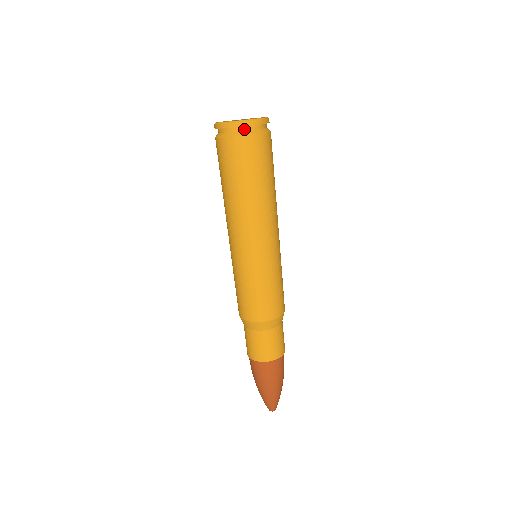
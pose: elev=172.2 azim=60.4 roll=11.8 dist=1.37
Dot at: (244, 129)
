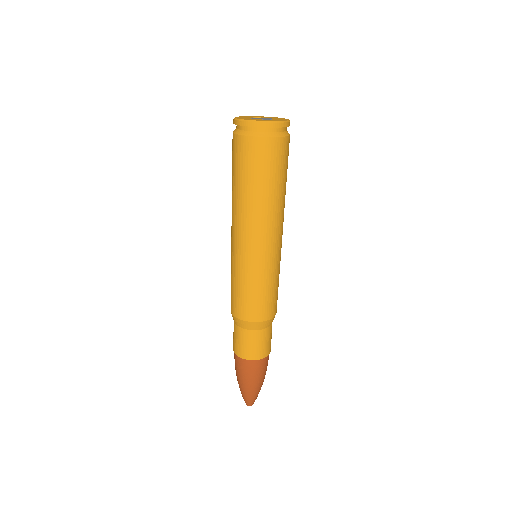
Dot at: (280, 130)
